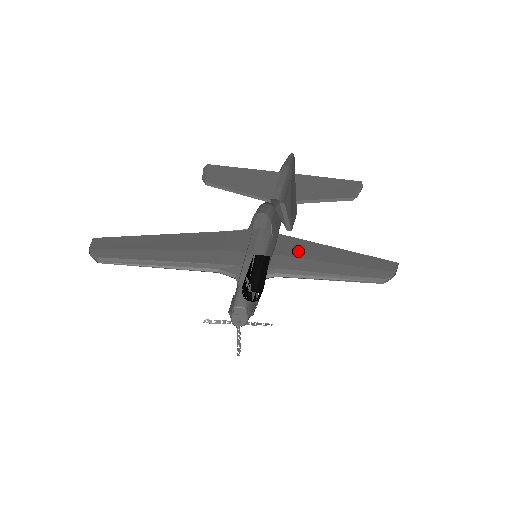
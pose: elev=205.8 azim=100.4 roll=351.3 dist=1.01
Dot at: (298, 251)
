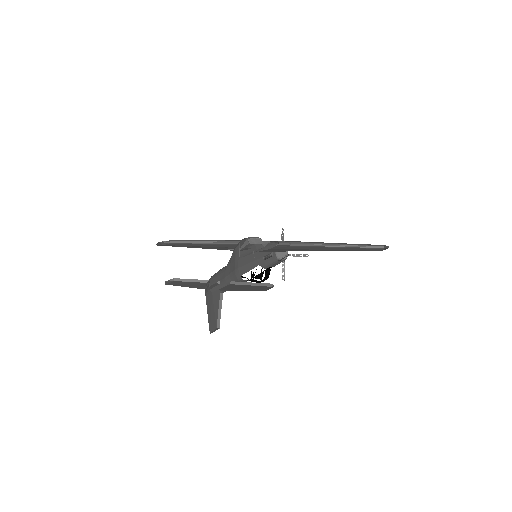
Dot at: occluded
